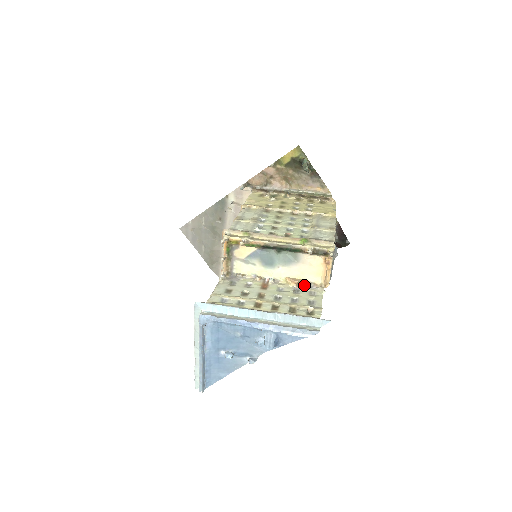
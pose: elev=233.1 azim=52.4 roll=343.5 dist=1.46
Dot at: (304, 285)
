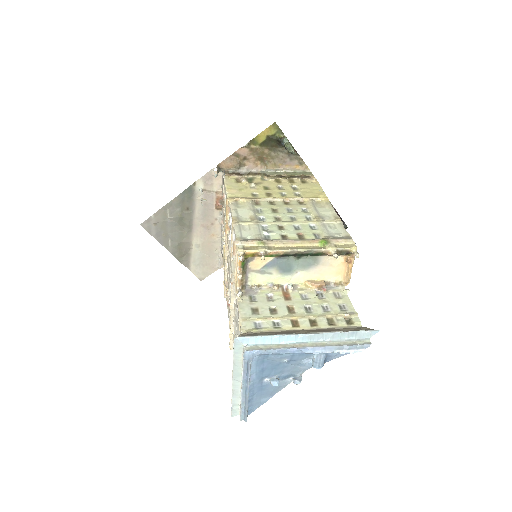
Dot at: (325, 287)
